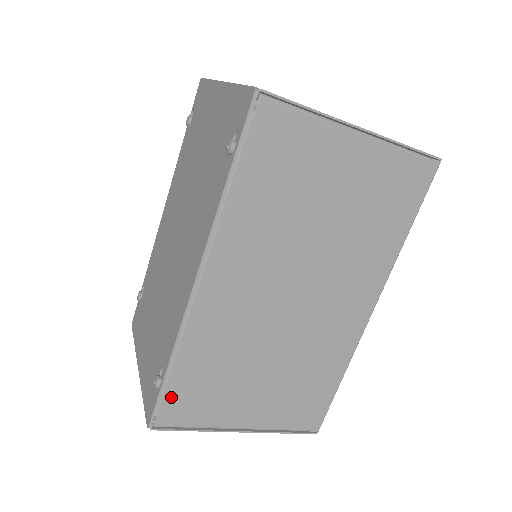
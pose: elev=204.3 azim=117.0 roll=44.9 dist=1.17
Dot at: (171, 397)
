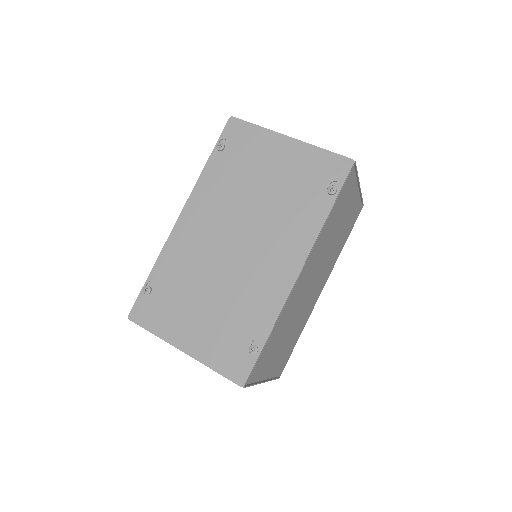
Dot at: (260, 359)
